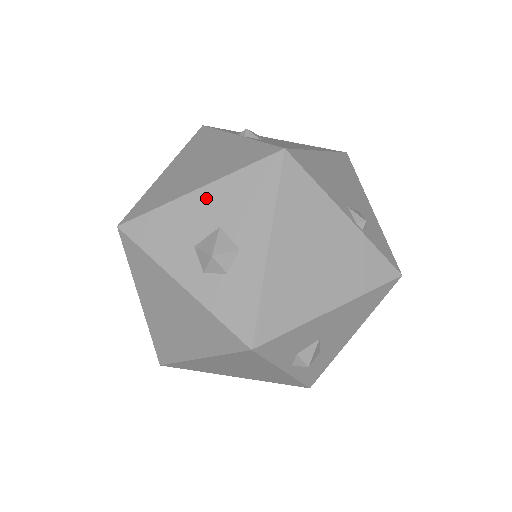
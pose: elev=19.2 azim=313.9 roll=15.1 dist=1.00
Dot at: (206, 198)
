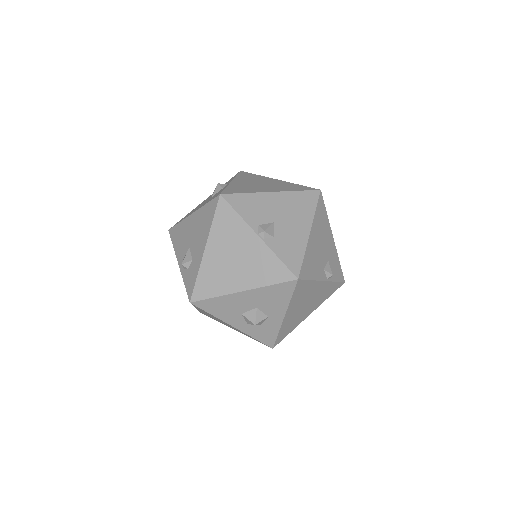
Dot at: (248, 296)
